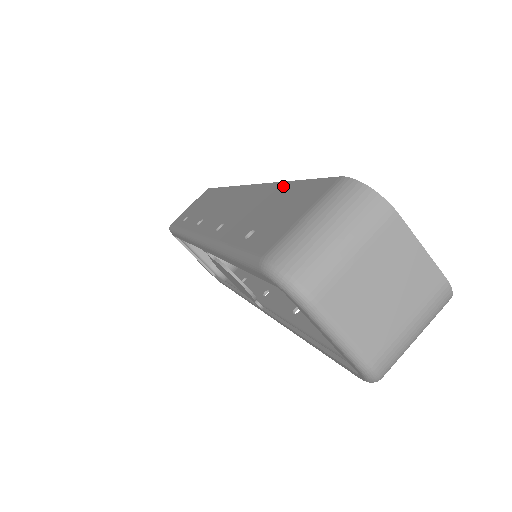
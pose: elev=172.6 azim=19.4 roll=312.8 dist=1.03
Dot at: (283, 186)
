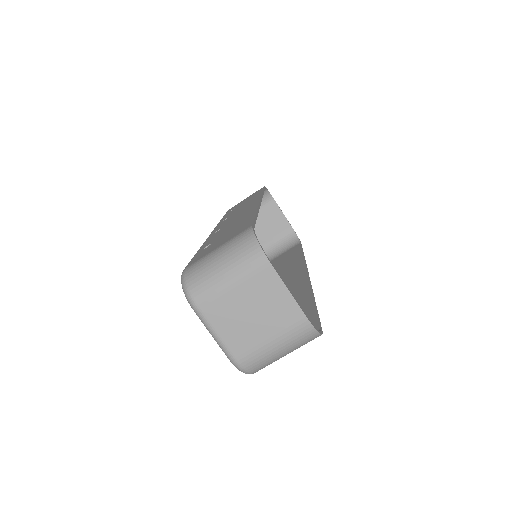
Dot at: (251, 214)
